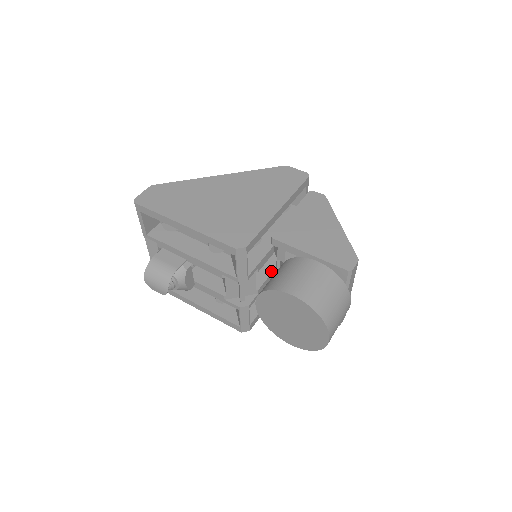
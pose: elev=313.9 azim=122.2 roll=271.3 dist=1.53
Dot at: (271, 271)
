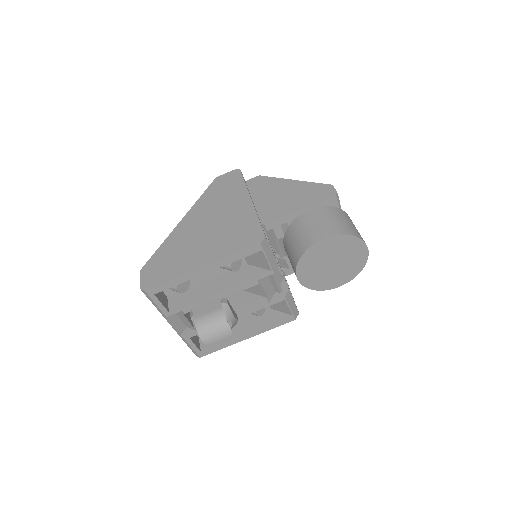
Dot at: occluded
